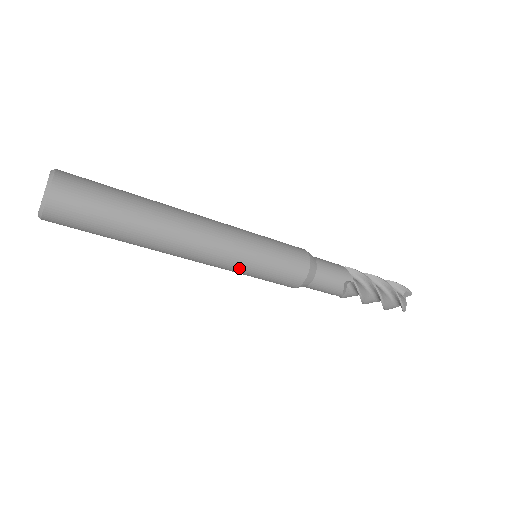
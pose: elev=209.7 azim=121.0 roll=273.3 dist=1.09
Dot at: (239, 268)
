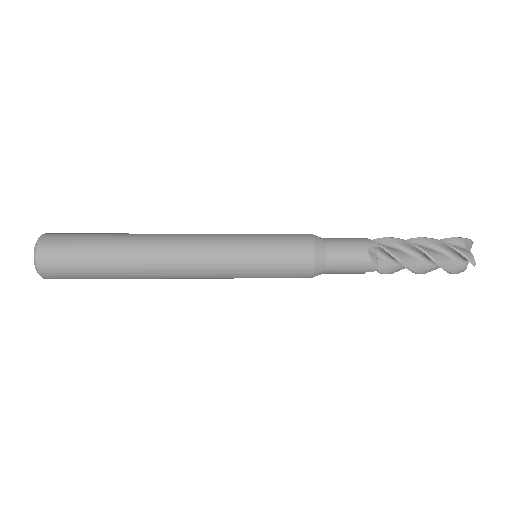
Dot at: (234, 267)
